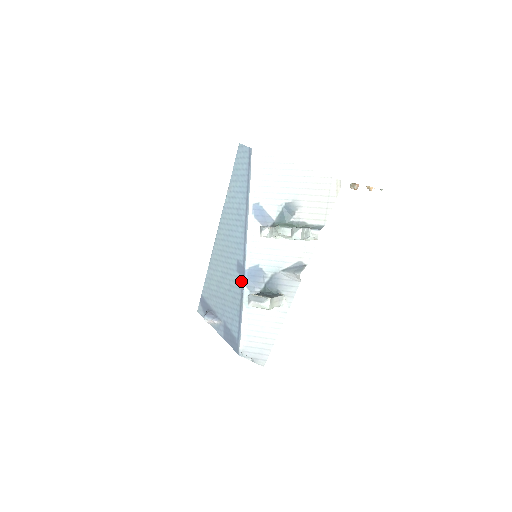
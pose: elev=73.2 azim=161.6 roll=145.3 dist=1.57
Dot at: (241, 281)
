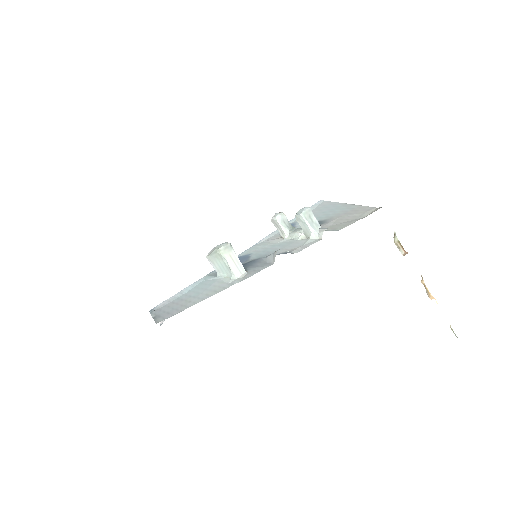
Dot at: occluded
